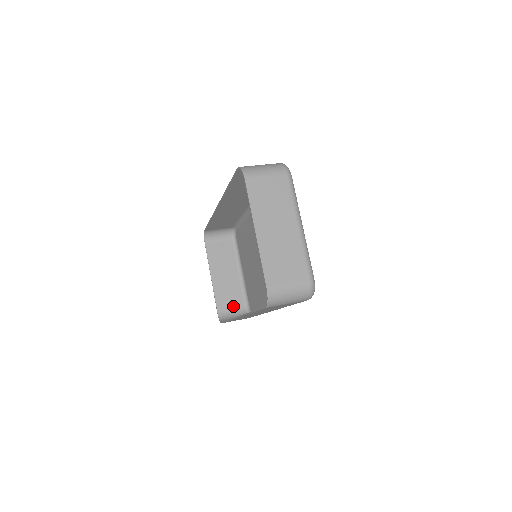
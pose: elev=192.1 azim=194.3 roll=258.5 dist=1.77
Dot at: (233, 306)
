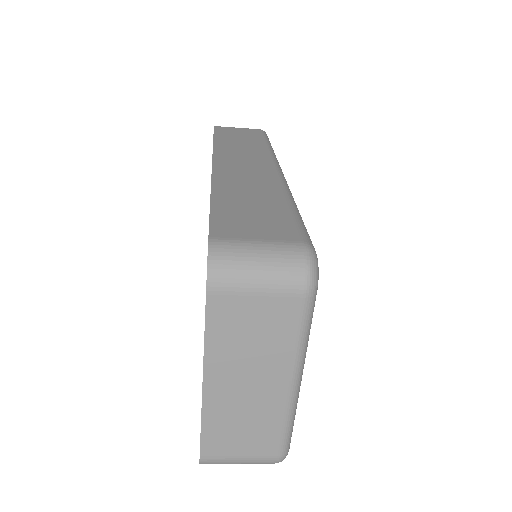
Dot at: occluded
